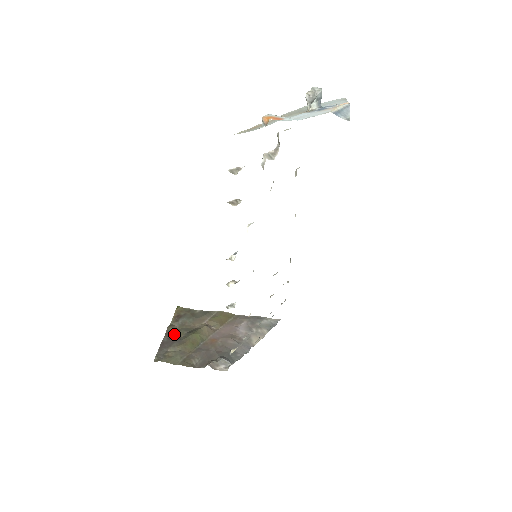
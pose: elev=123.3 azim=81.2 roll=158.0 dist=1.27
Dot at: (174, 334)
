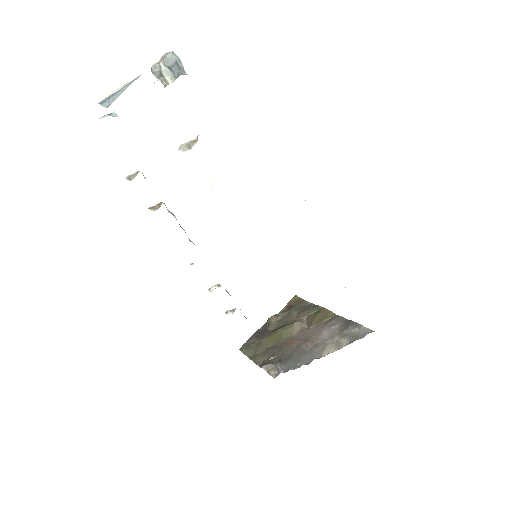
Dot at: (270, 325)
